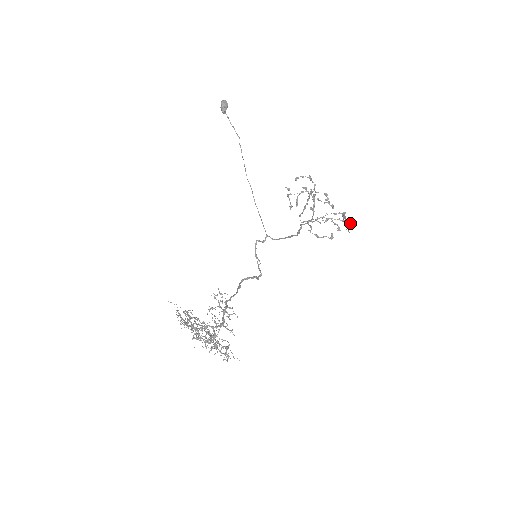
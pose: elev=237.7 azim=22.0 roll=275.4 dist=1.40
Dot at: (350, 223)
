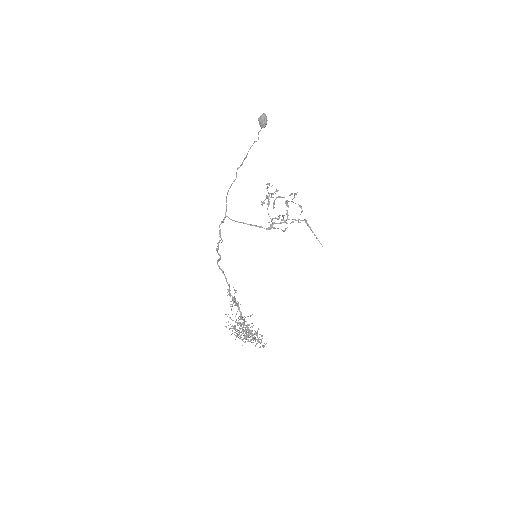
Dot at: occluded
